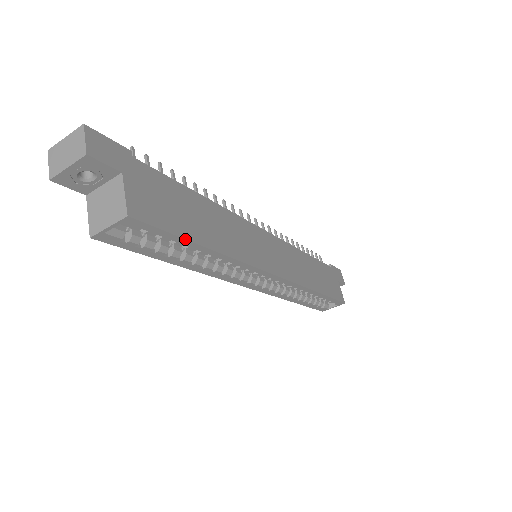
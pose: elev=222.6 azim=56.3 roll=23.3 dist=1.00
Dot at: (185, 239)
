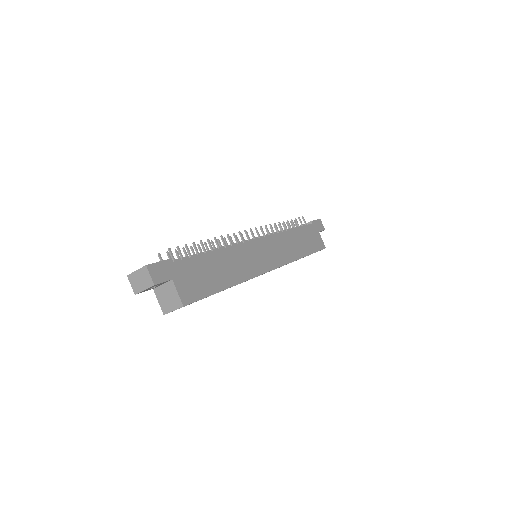
Dot at: occluded
